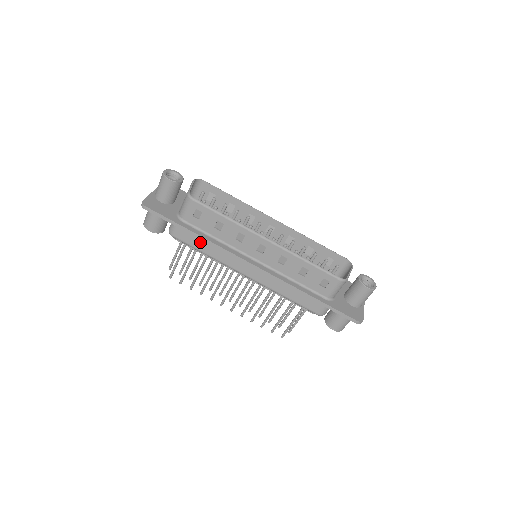
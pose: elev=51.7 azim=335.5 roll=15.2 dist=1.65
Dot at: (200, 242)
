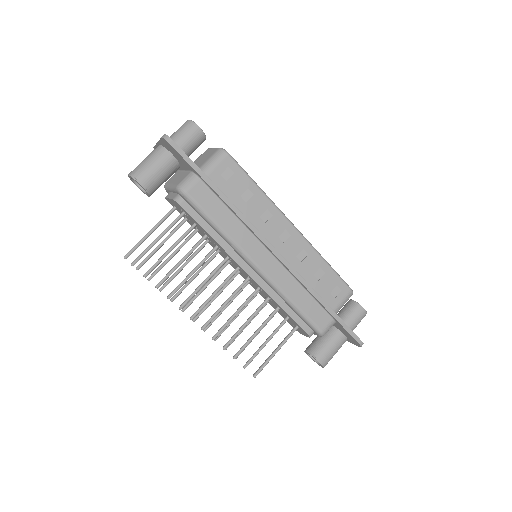
Dot at: (219, 209)
